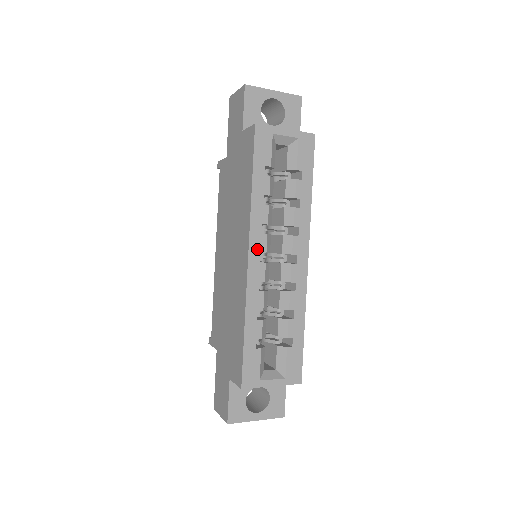
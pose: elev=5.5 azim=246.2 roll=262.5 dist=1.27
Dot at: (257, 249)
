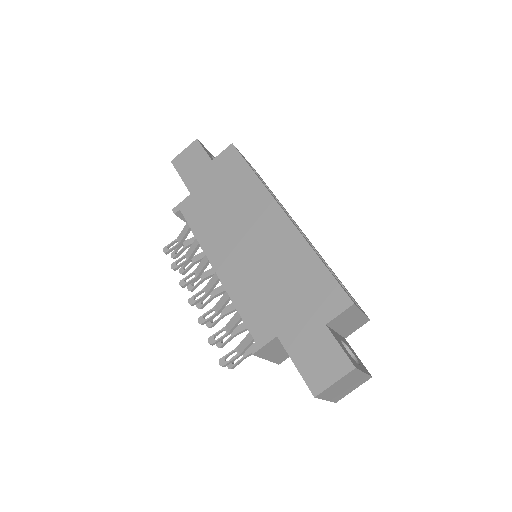
Dot at: occluded
